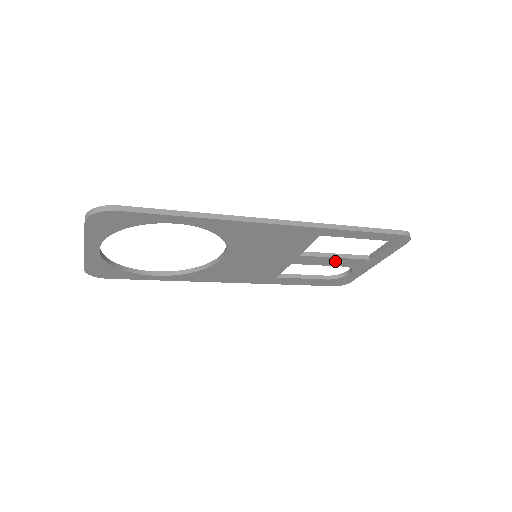
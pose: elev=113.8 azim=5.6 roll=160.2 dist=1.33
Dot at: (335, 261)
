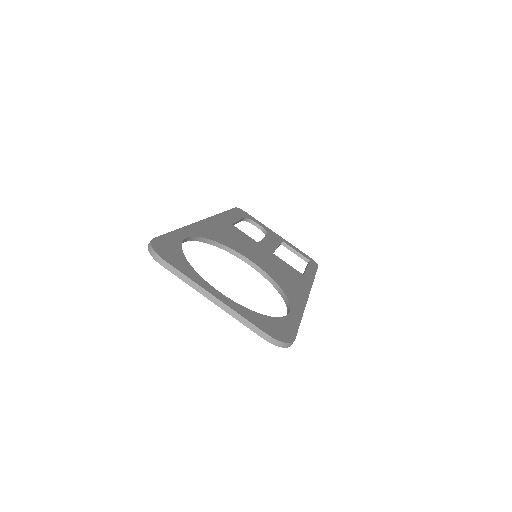
Dot at: occluded
